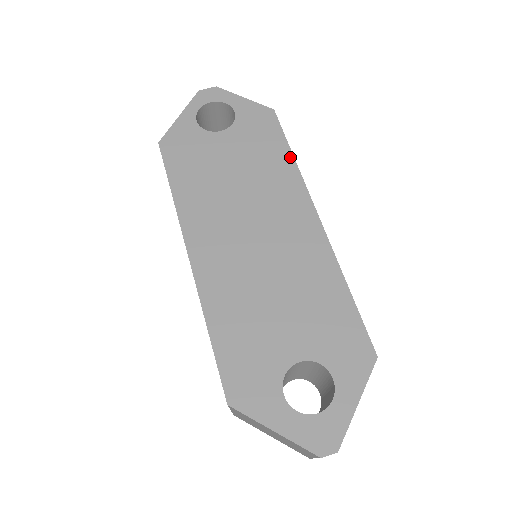
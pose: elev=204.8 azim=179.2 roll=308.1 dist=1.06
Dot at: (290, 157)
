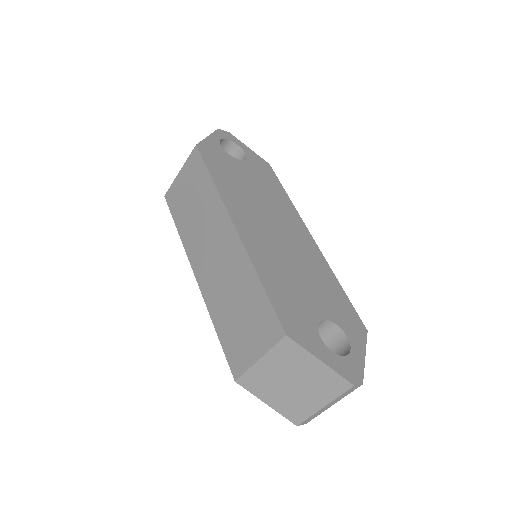
Dot at: (286, 195)
